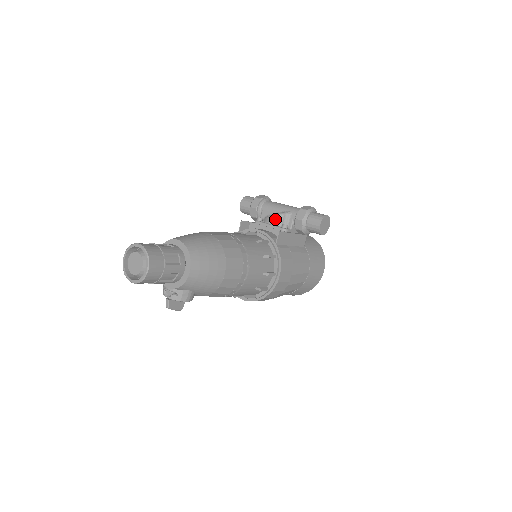
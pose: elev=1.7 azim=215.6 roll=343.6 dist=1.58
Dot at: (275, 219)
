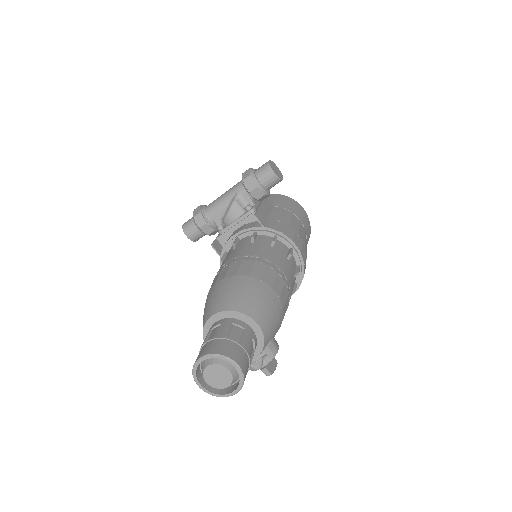
Dot at: (234, 212)
